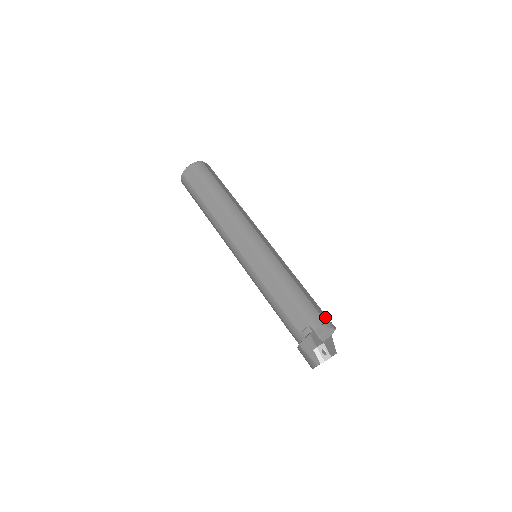
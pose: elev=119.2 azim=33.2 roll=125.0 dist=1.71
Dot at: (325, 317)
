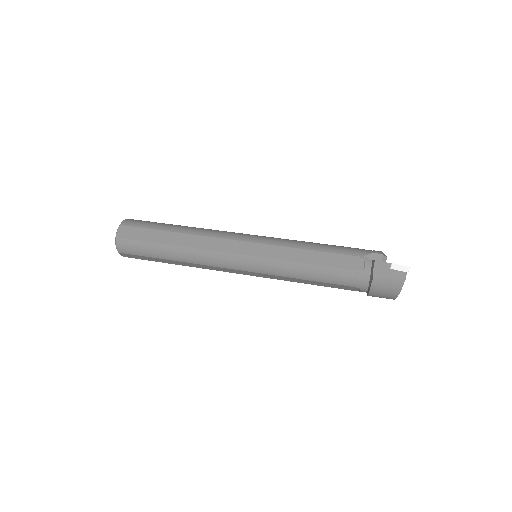
Dot at: occluded
